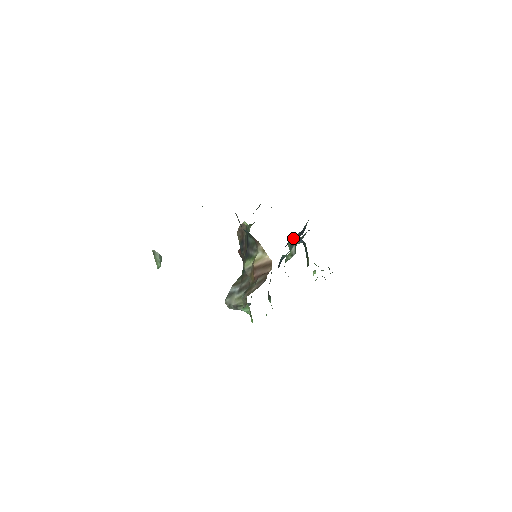
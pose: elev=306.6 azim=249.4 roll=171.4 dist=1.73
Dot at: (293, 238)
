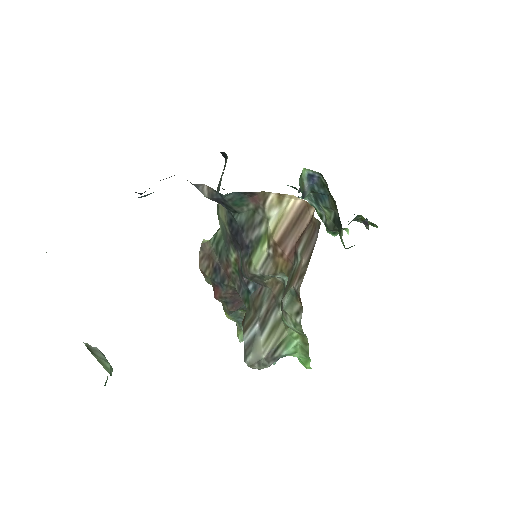
Dot at: (300, 179)
